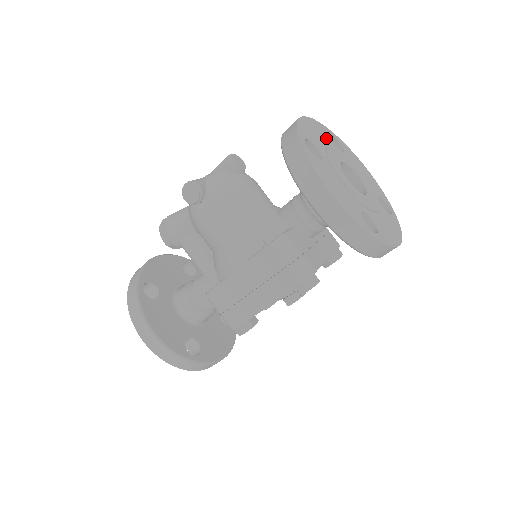
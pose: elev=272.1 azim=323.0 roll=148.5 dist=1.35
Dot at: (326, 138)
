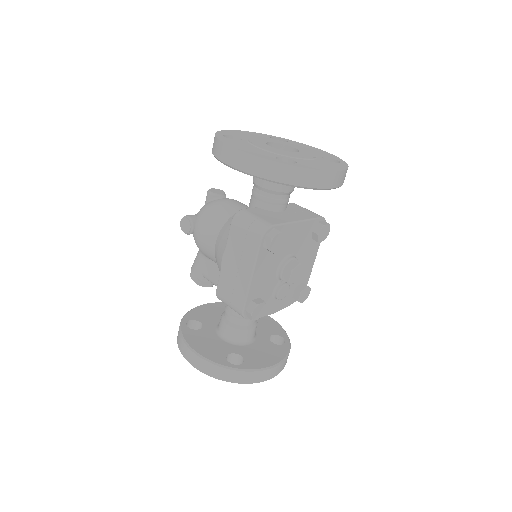
Dot at: (262, 137)
